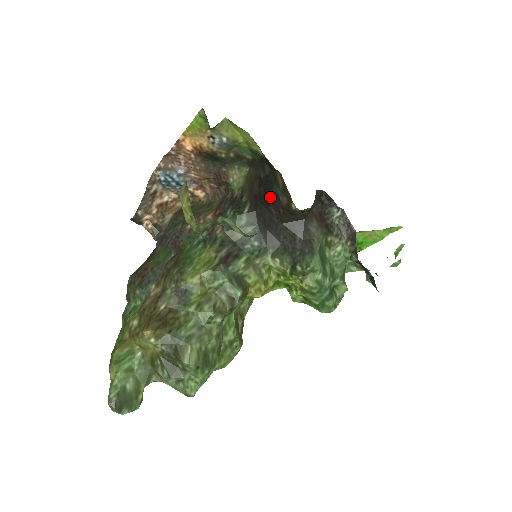
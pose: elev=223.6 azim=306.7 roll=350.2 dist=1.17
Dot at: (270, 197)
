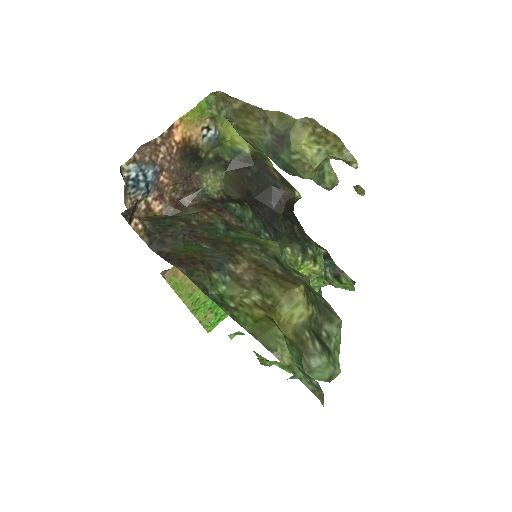
Dot at: (268, 190)
